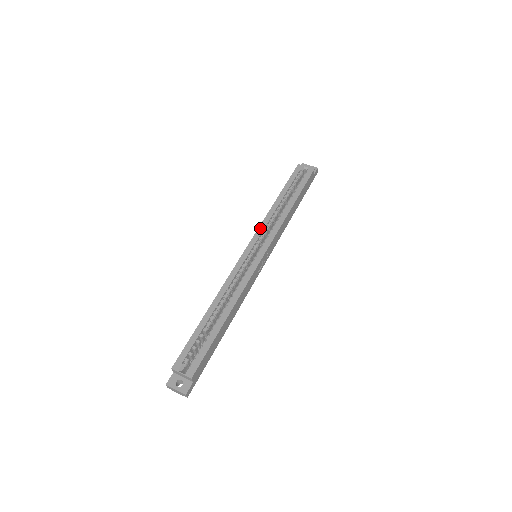
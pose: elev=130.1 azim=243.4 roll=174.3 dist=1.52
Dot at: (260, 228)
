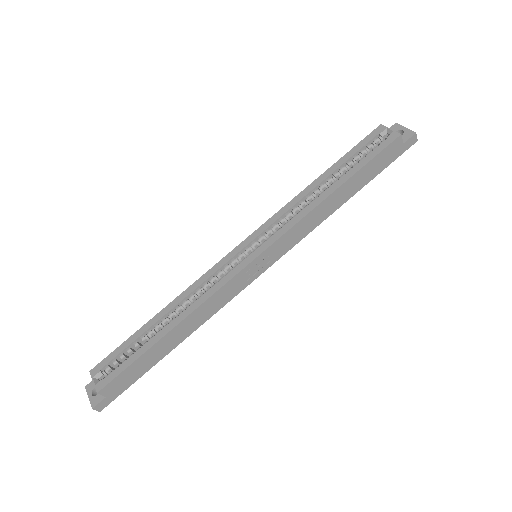
Dot at: (273, 217)
